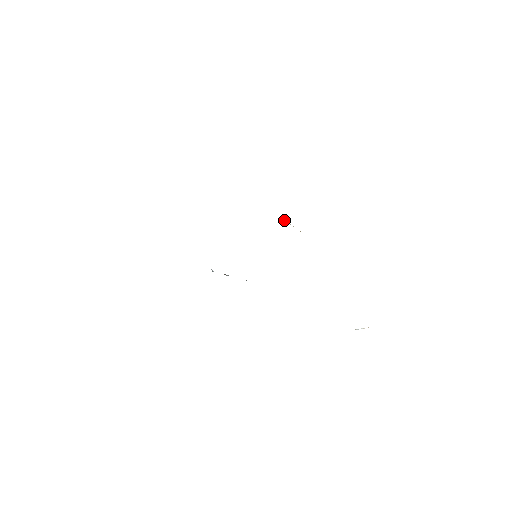
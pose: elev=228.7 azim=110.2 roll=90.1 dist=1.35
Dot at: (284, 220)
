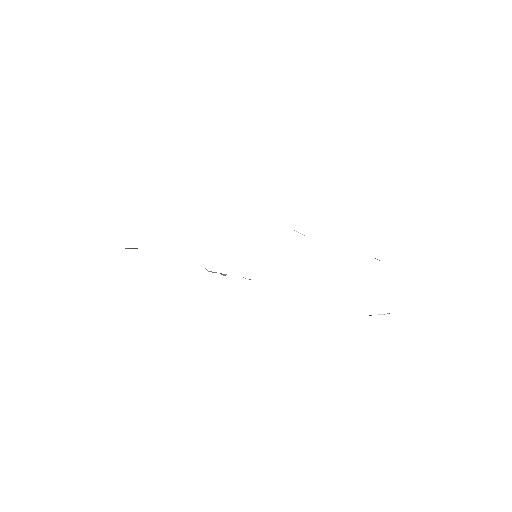
Dot at: occluded
